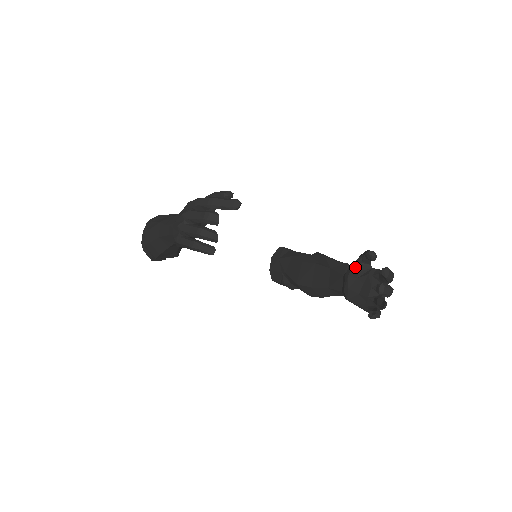
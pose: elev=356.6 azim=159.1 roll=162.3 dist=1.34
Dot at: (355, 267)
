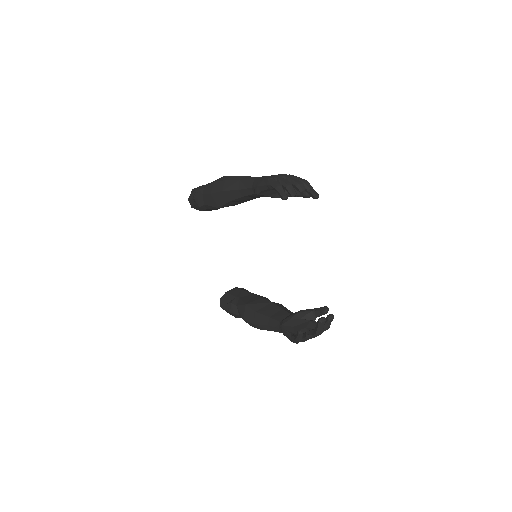
Dot at: (306, 311)
